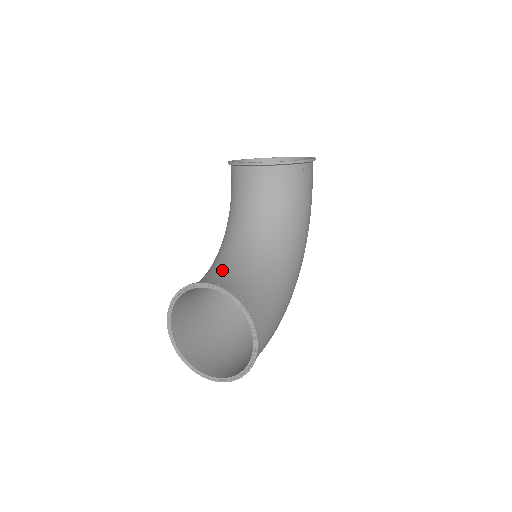
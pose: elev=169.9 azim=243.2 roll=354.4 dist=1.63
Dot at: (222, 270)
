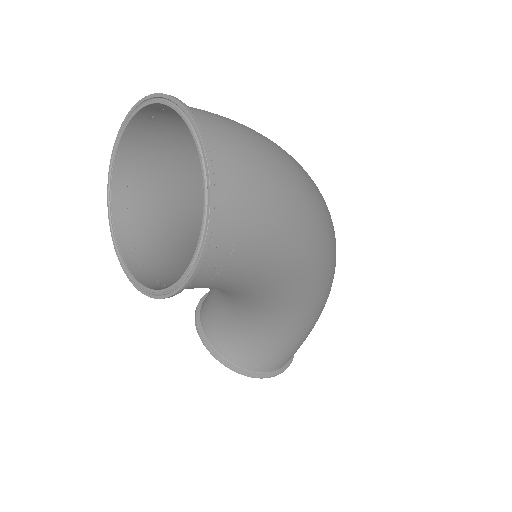
Dot at: (215, 307)
